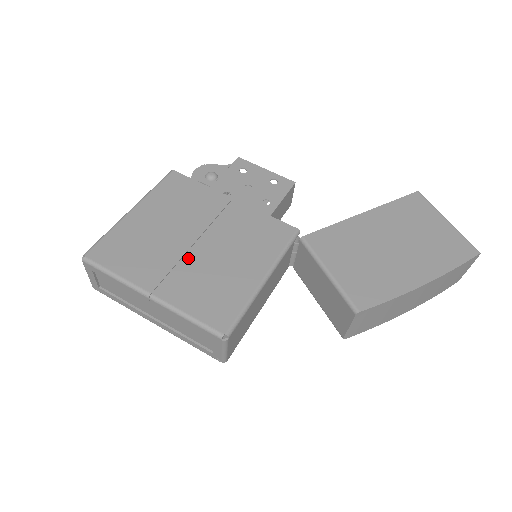
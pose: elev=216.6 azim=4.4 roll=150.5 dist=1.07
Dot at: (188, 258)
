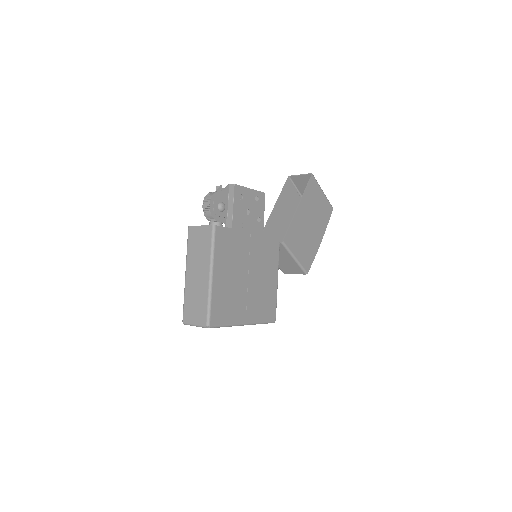
Dot at: (250, 291)
